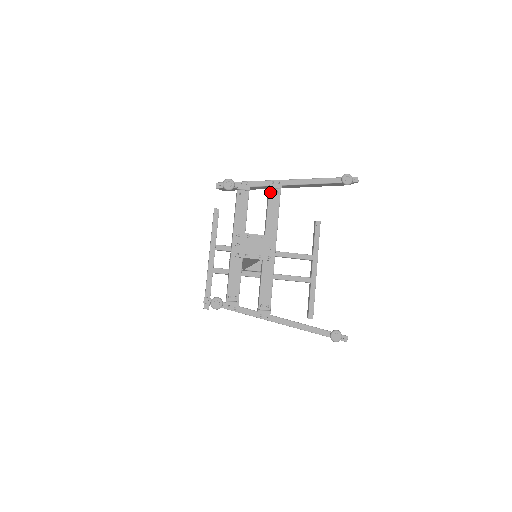
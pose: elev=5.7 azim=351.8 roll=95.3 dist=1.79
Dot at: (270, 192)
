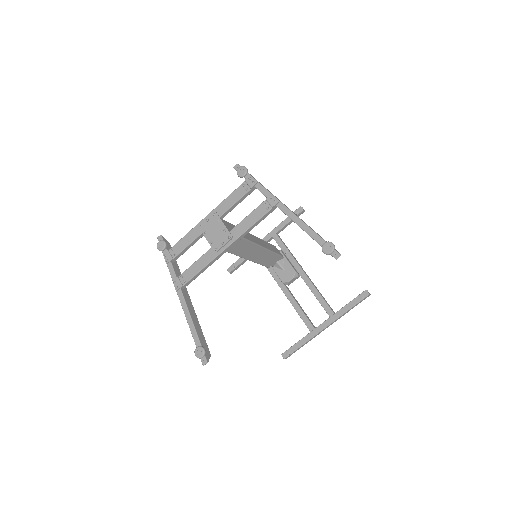
Dot at: (263, 203)
